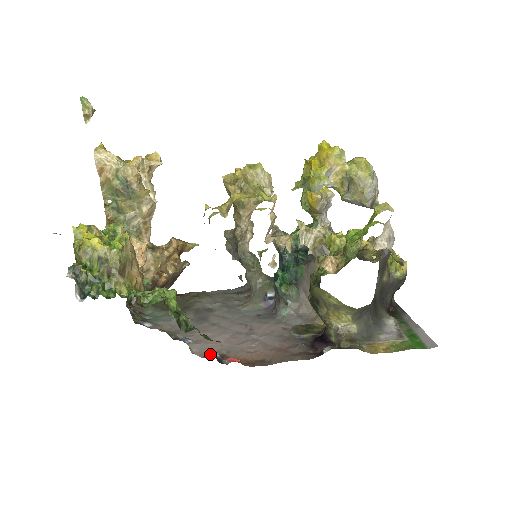
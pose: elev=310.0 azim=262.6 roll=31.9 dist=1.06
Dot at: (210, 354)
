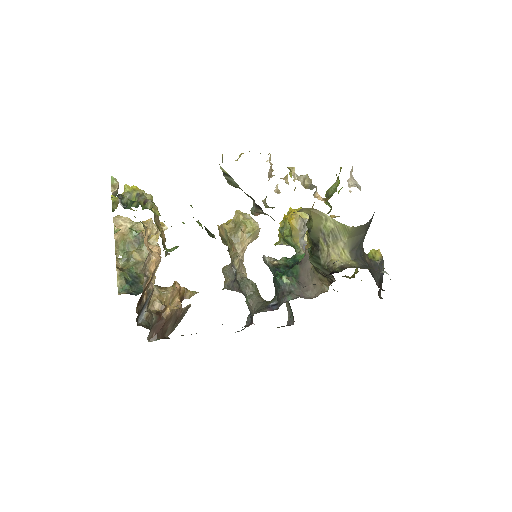
Dot at: occluded
